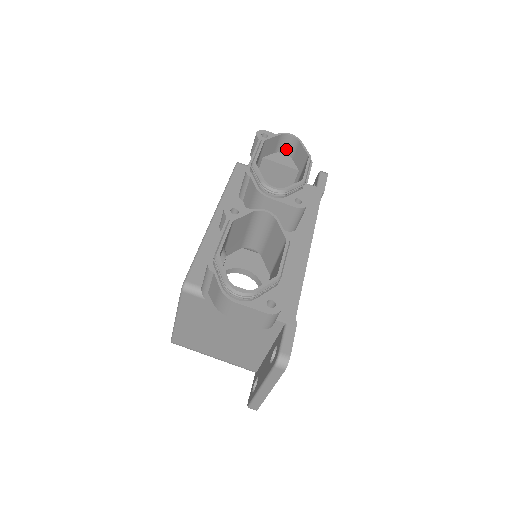
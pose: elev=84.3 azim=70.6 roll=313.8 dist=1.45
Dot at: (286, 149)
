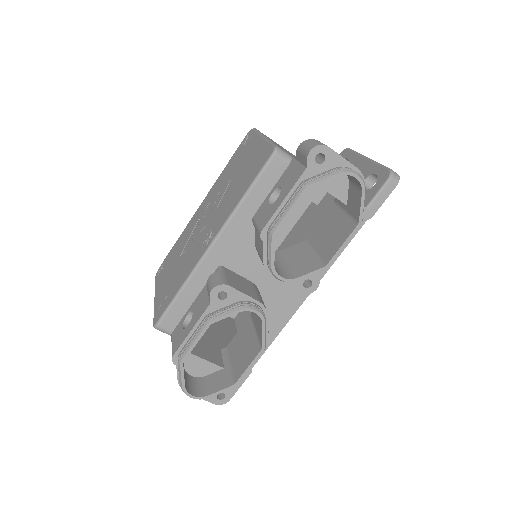
Dot at: occluded
